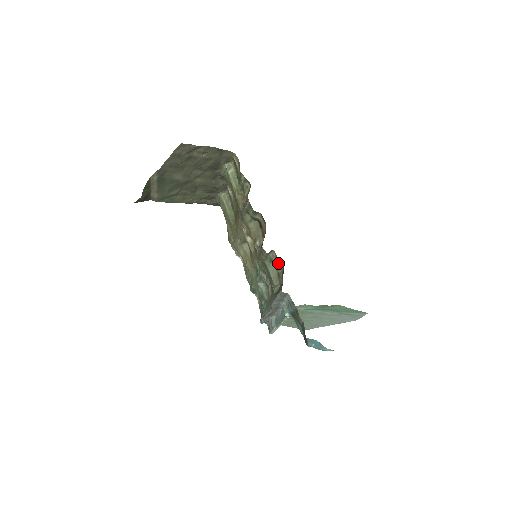
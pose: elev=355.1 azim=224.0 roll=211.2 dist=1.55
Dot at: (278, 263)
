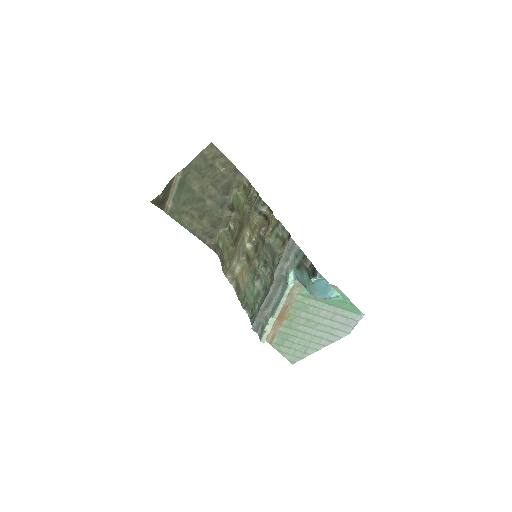
Dot at: (284, 233)
